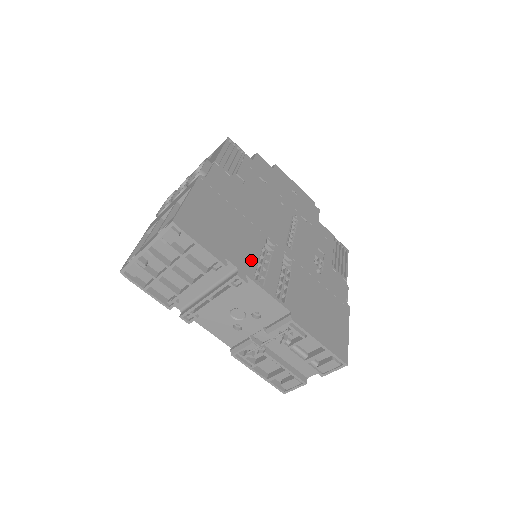
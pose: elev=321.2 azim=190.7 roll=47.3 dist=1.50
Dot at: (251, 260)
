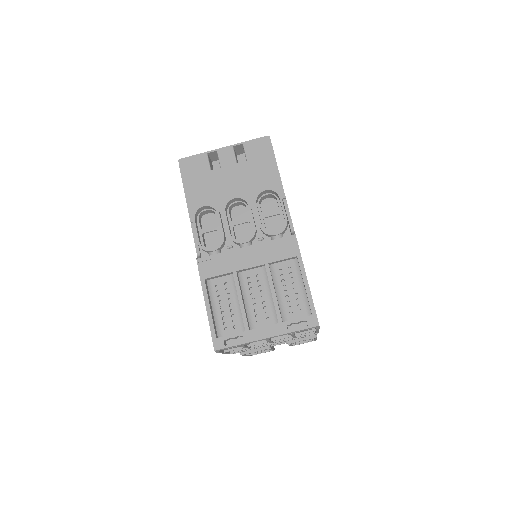
Dot at: occluded
